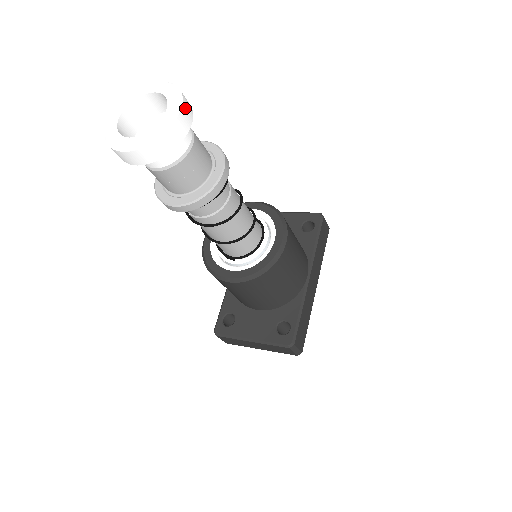
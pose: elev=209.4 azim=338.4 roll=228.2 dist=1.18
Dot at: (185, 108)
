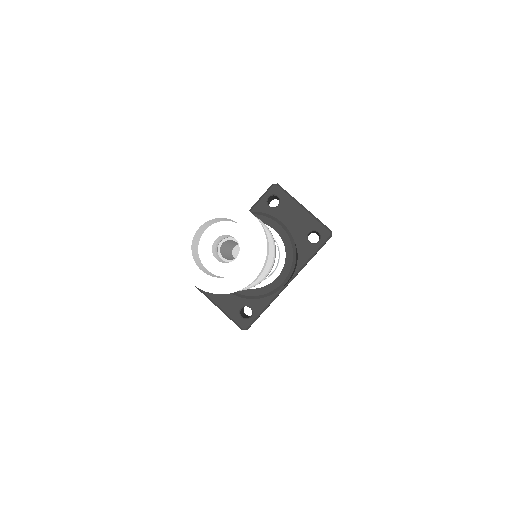
Dot at: (262, 270)
